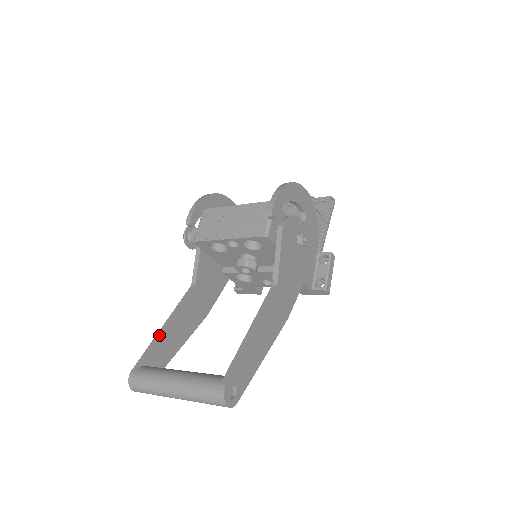
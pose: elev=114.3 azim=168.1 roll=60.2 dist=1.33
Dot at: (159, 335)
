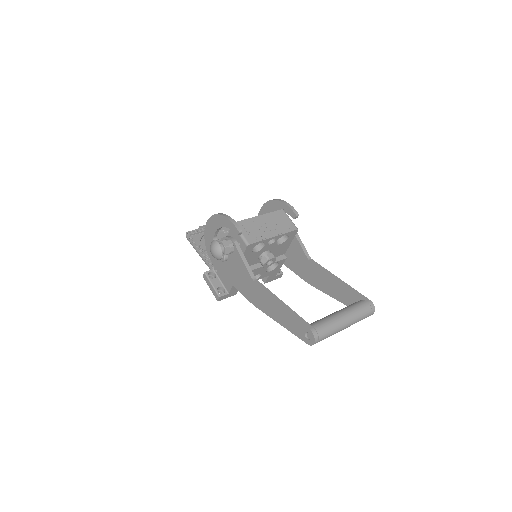
Dot at: (289, 308)
